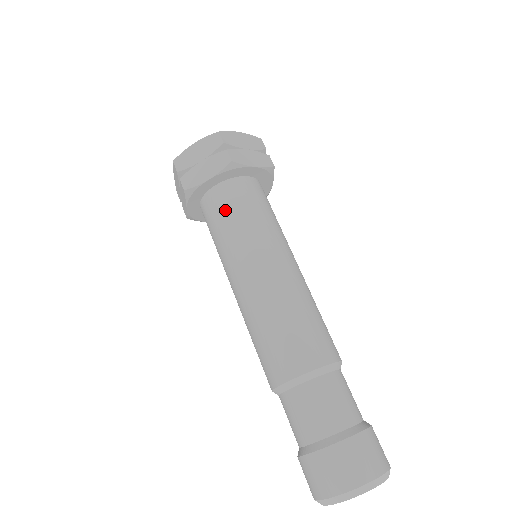
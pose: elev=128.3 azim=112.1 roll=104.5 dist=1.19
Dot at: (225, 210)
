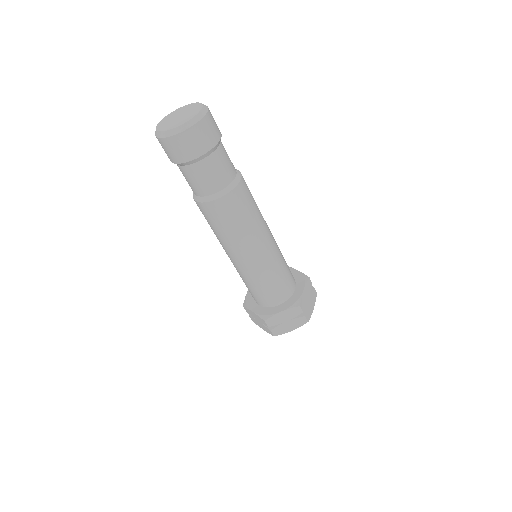
Dot at: occluded
